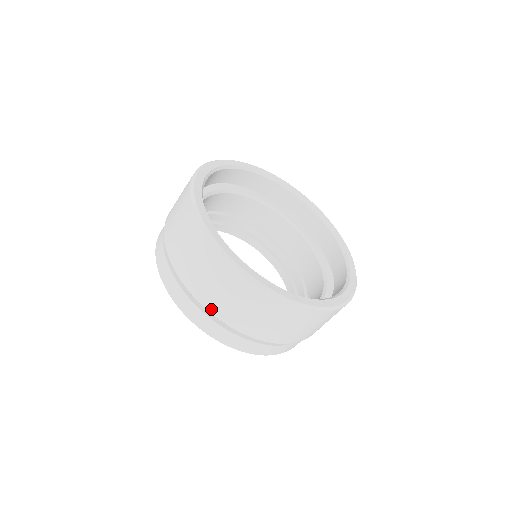
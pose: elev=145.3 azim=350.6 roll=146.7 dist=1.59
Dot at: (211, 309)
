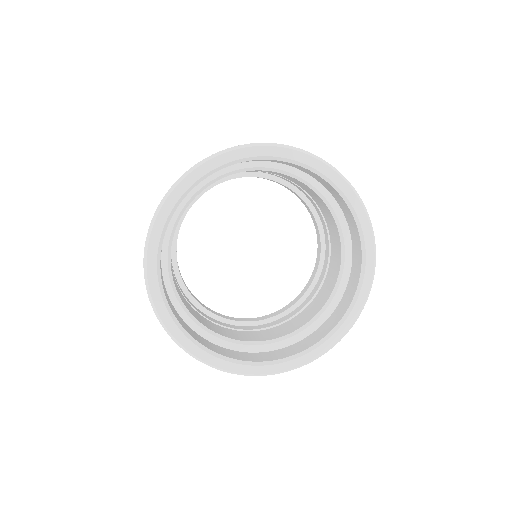
Dot at: occluded
